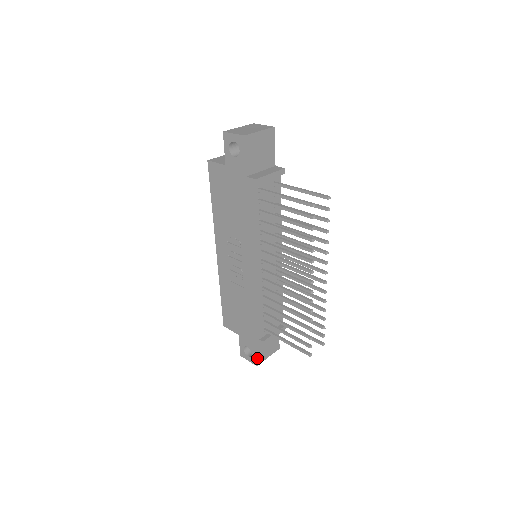
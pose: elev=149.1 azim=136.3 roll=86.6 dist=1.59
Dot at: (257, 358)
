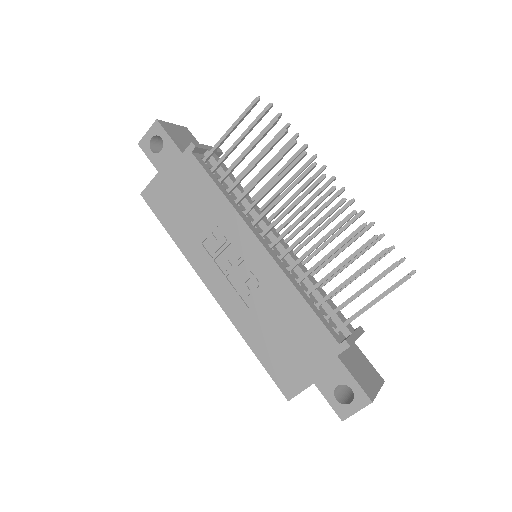
Dot at: (362, 388)
